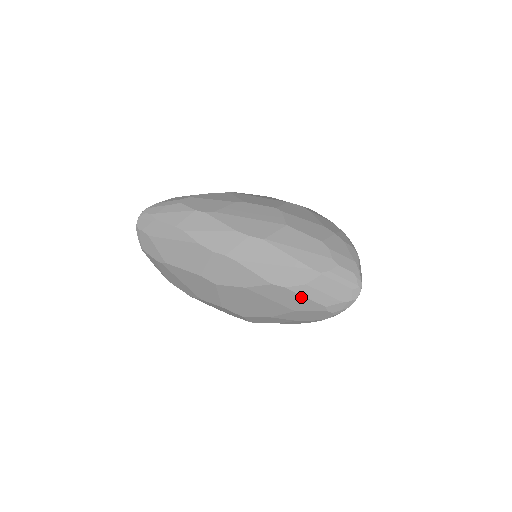
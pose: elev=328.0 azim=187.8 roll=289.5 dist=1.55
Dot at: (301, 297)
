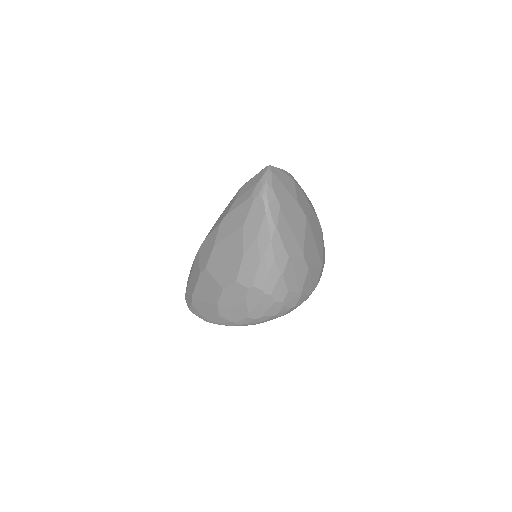
Dot at: (236, 210)
